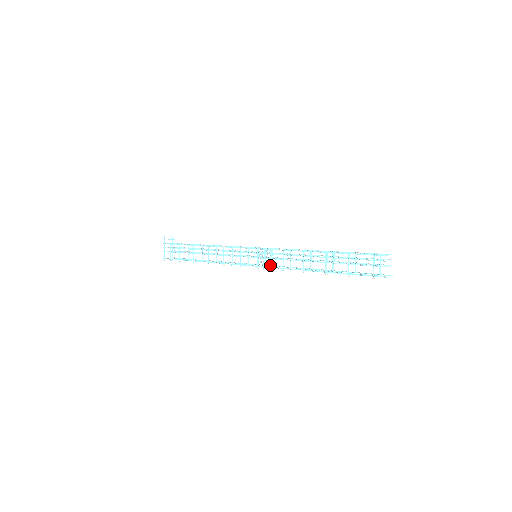
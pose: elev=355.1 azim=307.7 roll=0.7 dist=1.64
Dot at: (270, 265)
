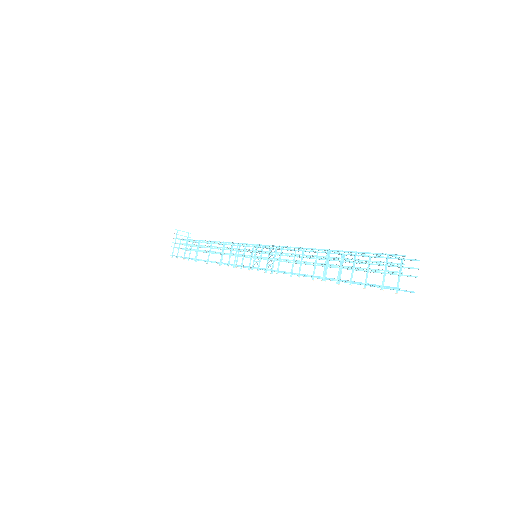
Dot at: occluded
